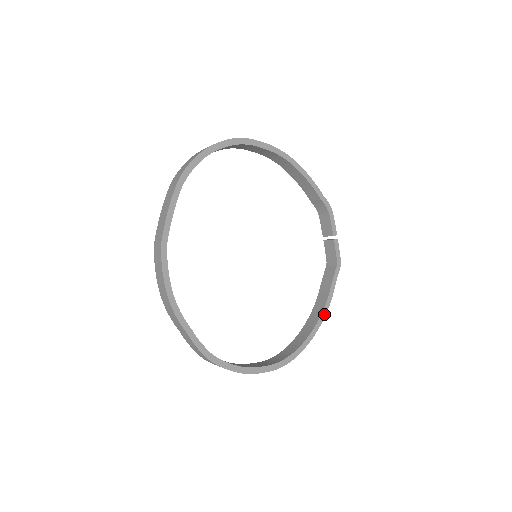
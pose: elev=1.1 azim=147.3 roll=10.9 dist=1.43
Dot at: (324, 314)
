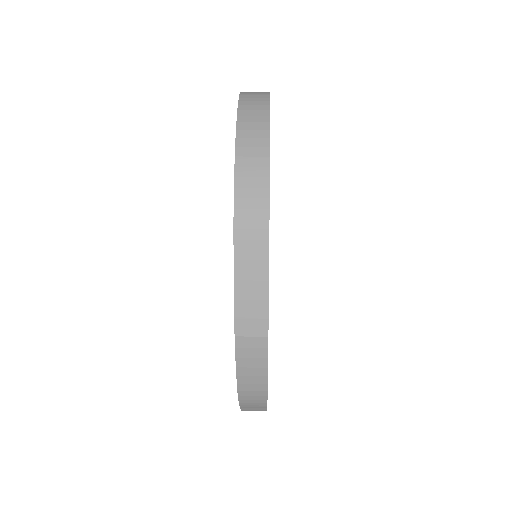
Dot at: occluded
